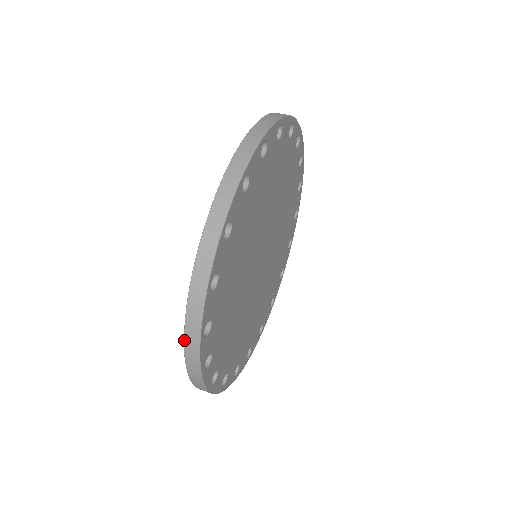
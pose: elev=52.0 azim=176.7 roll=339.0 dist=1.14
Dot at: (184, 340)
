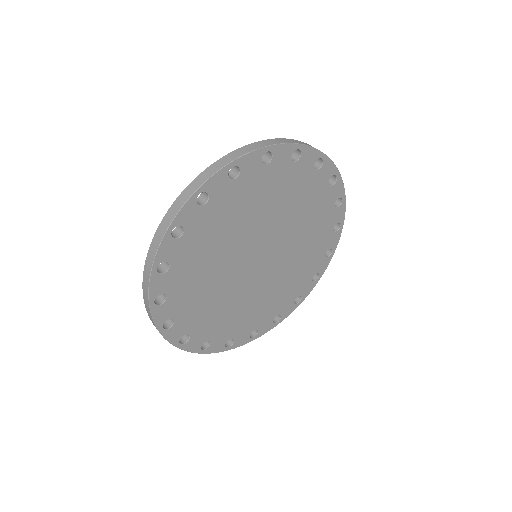
Dot at: (183, 191)
